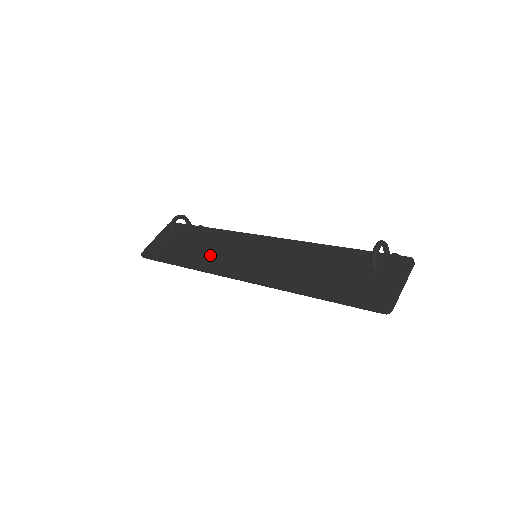
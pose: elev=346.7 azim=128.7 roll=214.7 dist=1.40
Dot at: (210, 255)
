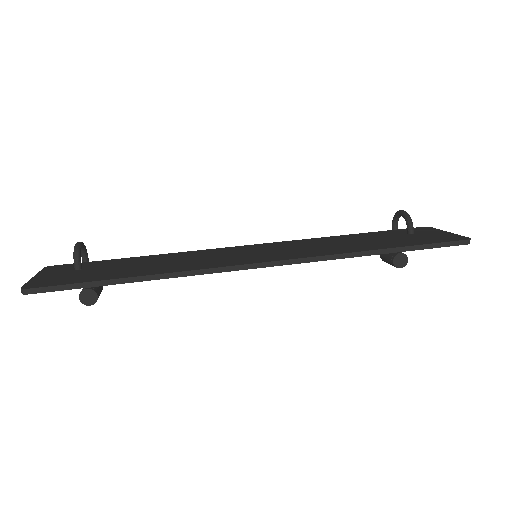
Dot at: (184, 263)
